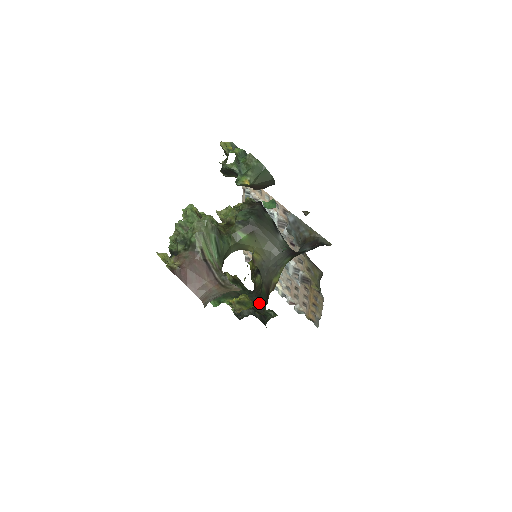
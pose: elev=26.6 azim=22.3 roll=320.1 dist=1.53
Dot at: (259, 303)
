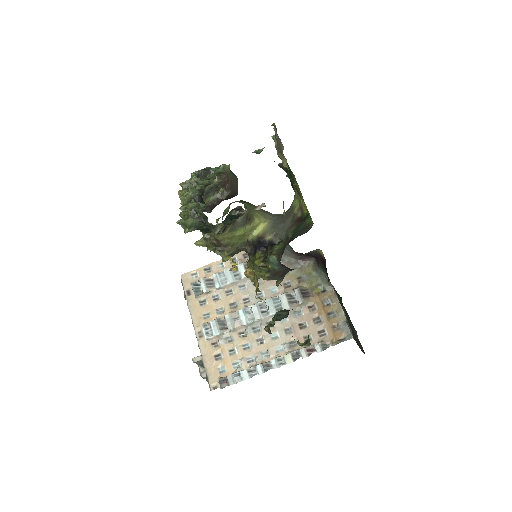
Dot at: (299, 234)
